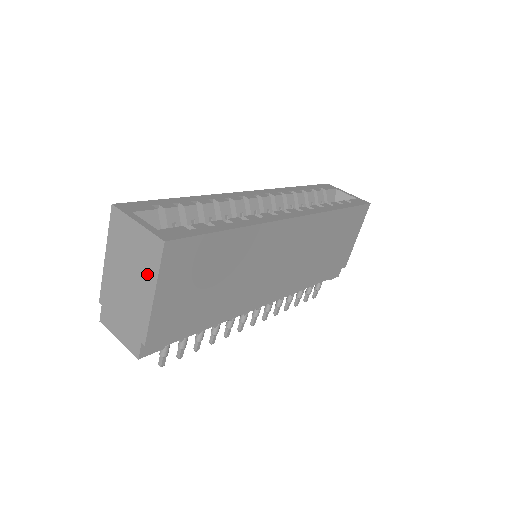
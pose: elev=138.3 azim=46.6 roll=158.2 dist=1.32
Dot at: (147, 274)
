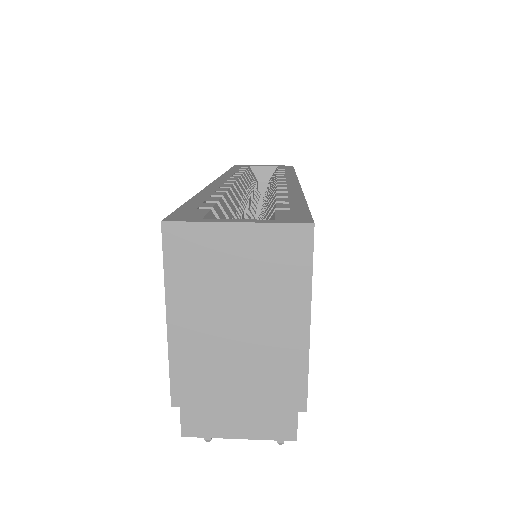
Dot at: (285, 296)
